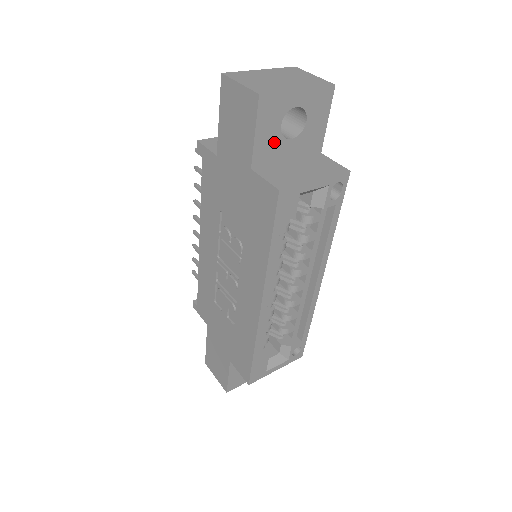
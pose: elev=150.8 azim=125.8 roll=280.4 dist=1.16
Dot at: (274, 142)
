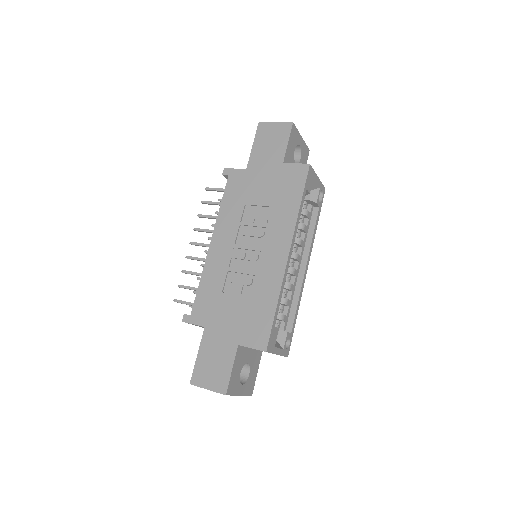
Dot at: (291, 157)
